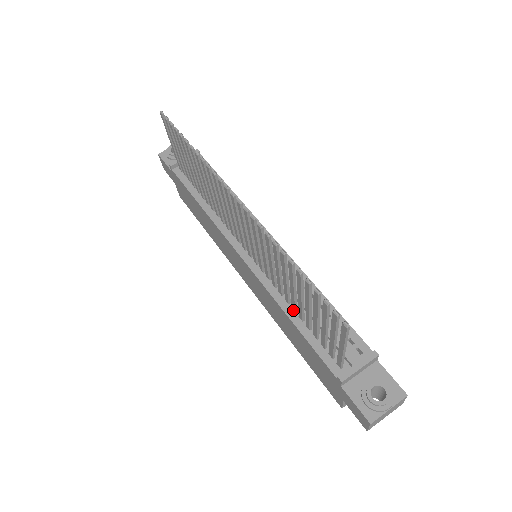
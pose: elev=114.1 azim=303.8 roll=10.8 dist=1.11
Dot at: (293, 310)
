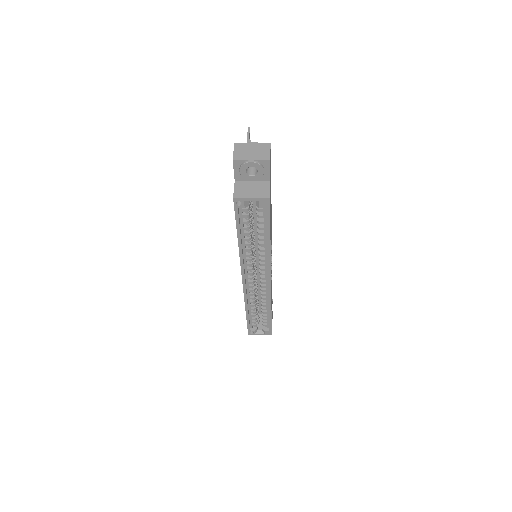
Dot at: occluded
